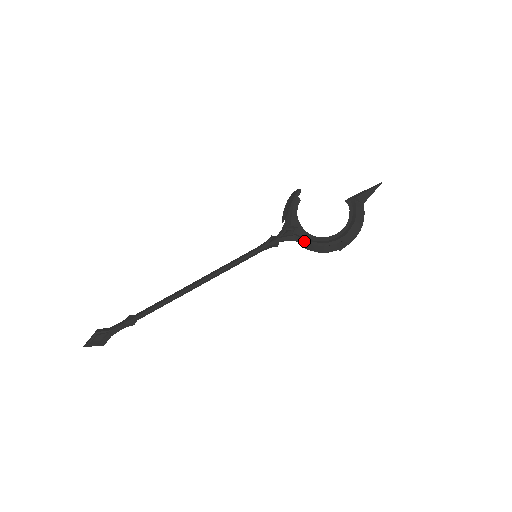
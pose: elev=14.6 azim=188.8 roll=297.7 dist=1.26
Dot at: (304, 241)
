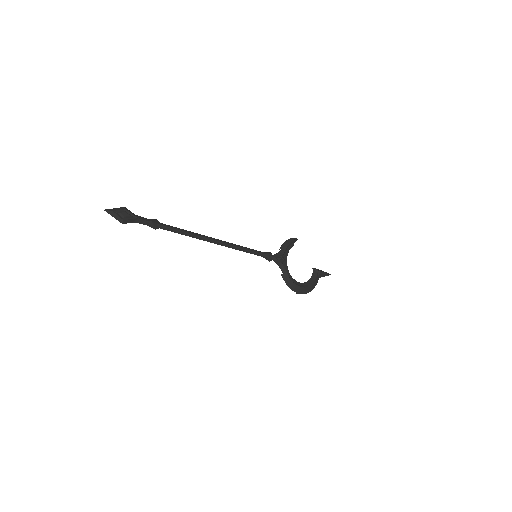
Dot at: (285, 272)
